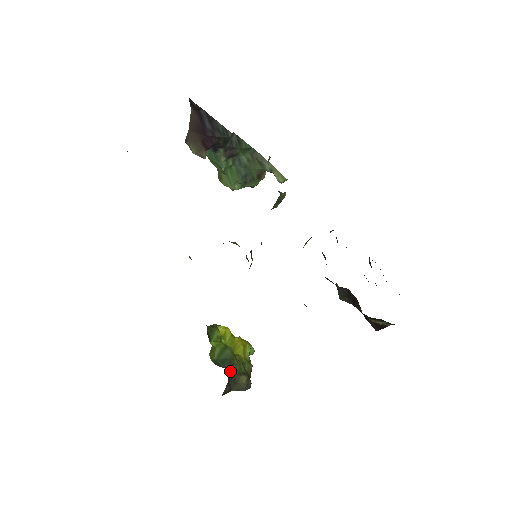
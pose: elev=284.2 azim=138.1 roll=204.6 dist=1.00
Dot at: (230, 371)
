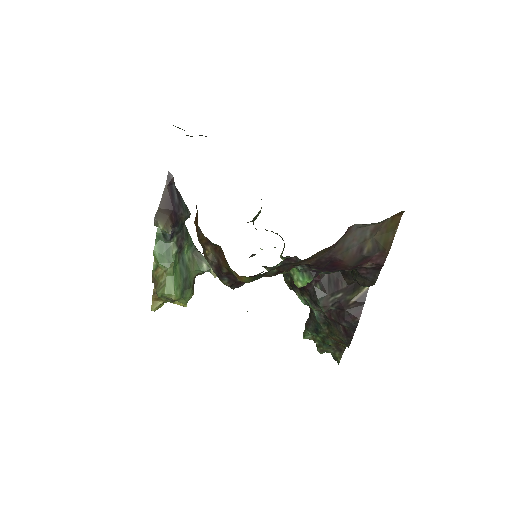
Dot at: occluded
